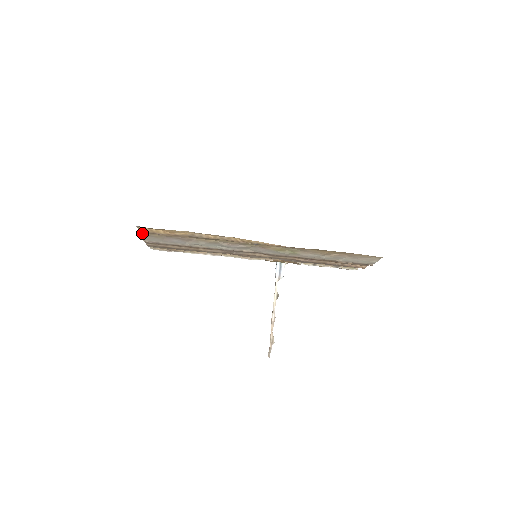
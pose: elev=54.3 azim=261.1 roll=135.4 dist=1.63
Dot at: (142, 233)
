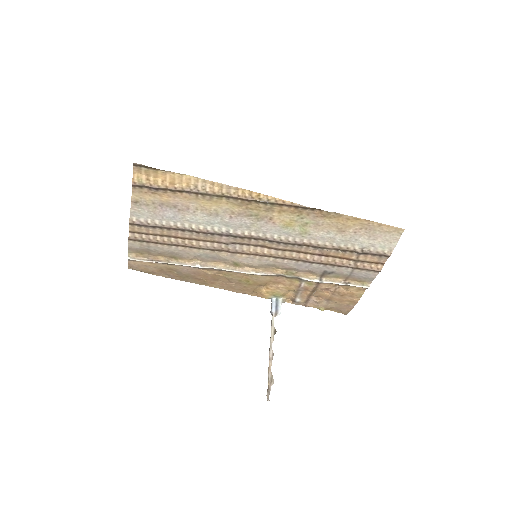
Dot at: (133, 196)
